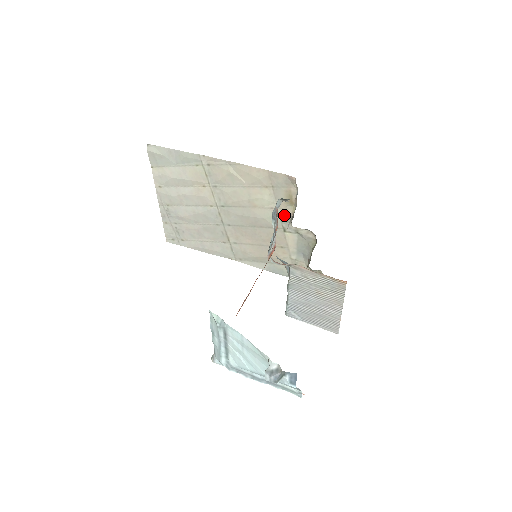
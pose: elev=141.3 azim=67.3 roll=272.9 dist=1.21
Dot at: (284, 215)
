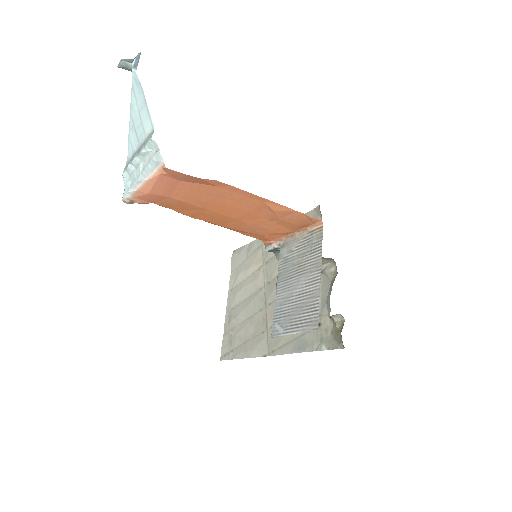
Dot at: occluded
